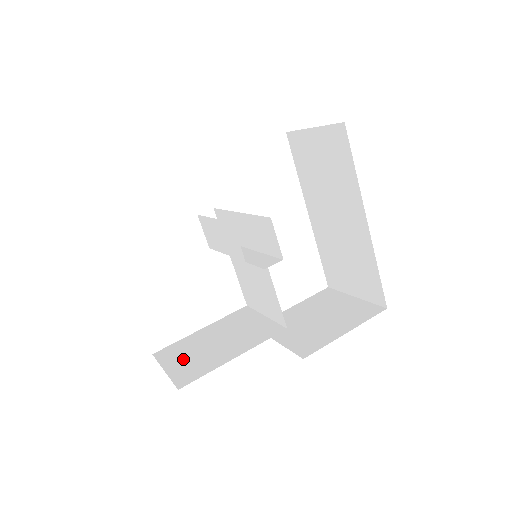
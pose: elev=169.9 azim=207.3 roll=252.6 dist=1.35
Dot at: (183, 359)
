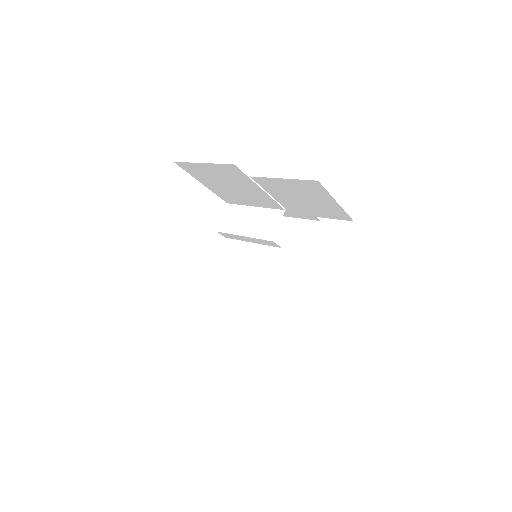
Dot at: occluded
